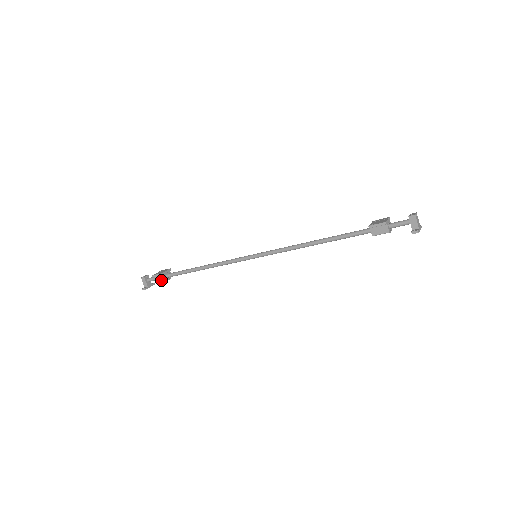
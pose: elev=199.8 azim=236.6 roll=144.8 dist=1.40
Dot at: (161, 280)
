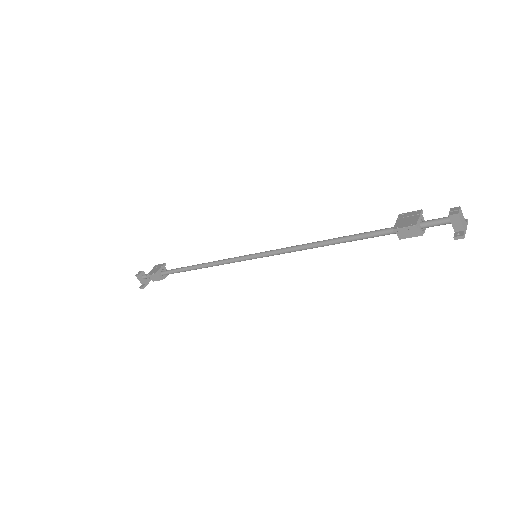
Dot at: (157, 279)
